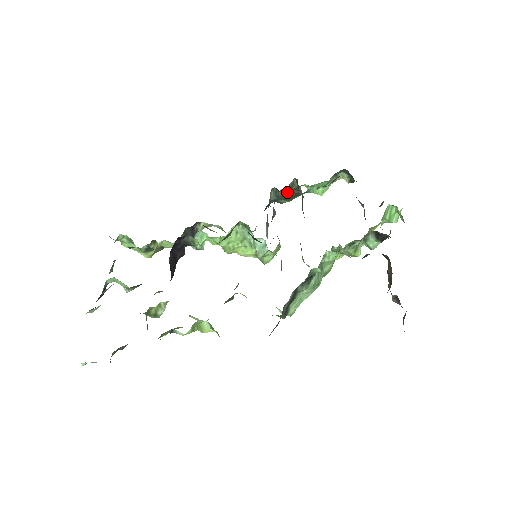
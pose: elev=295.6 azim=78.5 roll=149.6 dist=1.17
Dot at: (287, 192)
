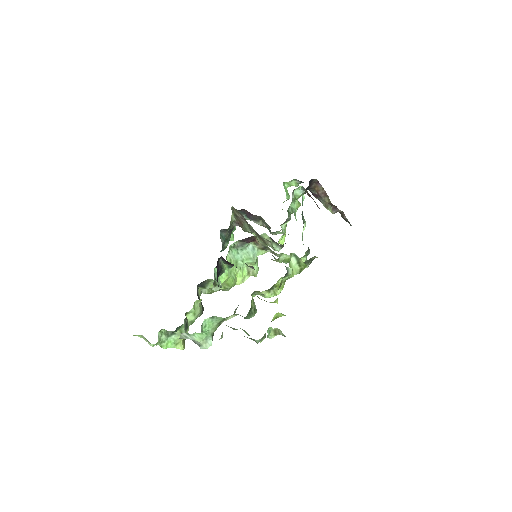
Dot at: (234, 218)
